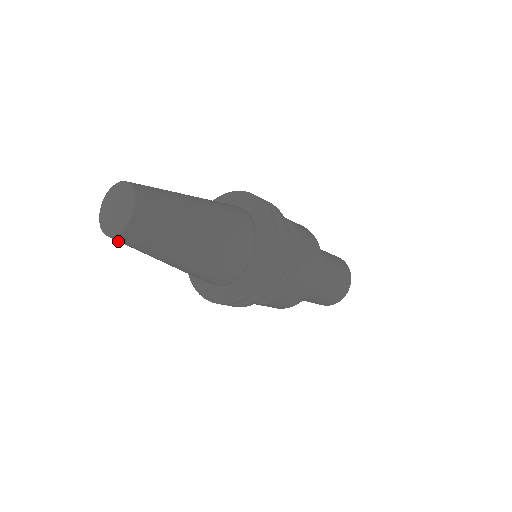
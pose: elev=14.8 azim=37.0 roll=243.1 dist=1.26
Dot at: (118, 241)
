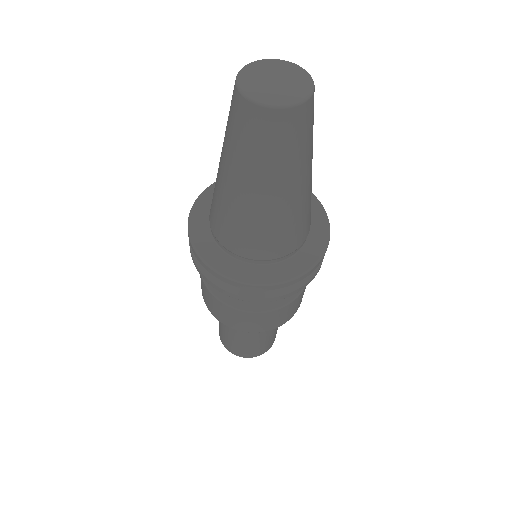
Dot at: (257, 121)
